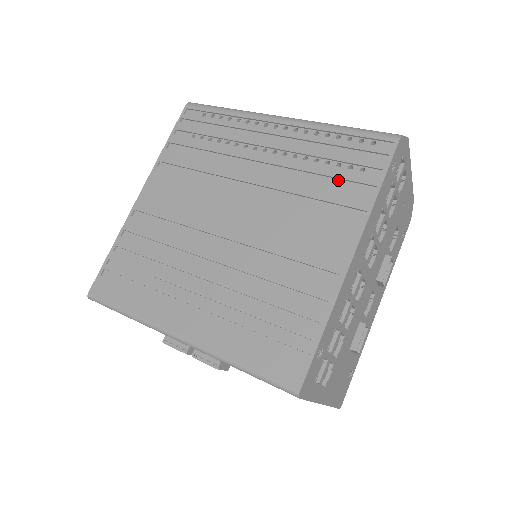
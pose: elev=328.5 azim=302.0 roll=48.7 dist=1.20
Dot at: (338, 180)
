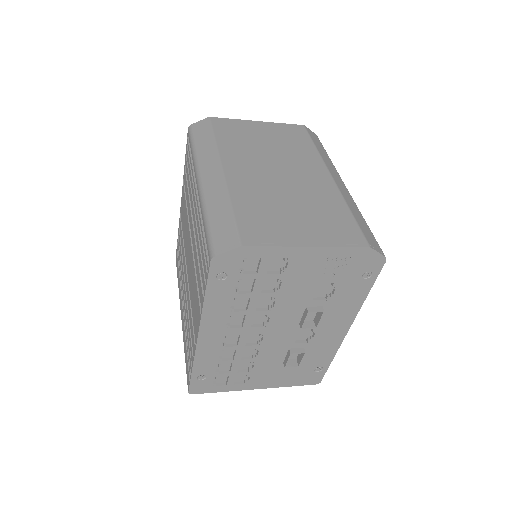
Dot at: occluded
